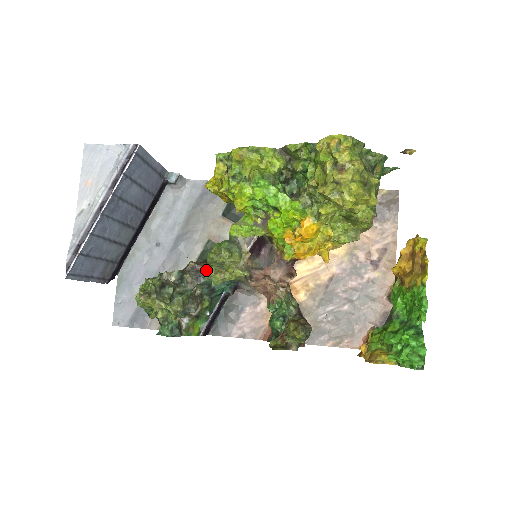
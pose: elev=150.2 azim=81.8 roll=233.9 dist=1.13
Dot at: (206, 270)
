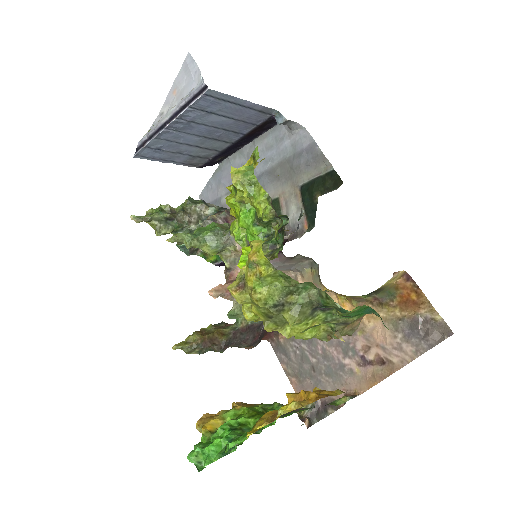
Dot at: occluded
